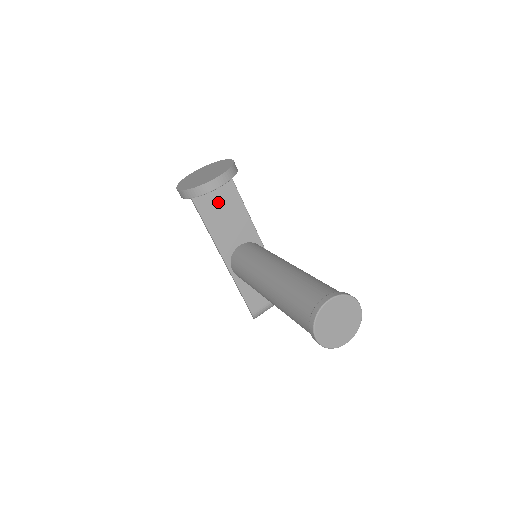
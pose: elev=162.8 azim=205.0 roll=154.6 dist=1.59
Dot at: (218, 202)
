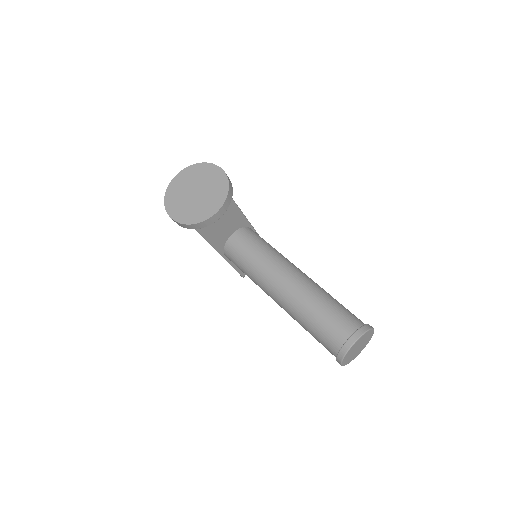
Dot at: occluded
